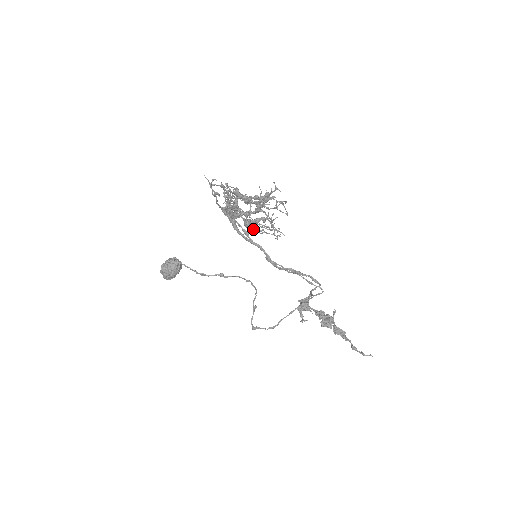
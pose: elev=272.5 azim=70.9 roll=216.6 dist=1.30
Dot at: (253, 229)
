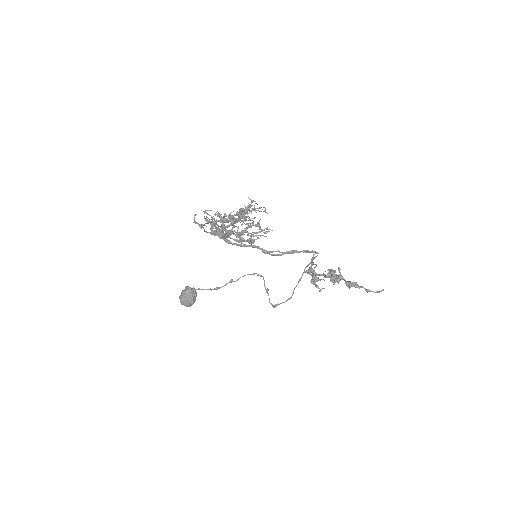
Dot at: (251, 243)
